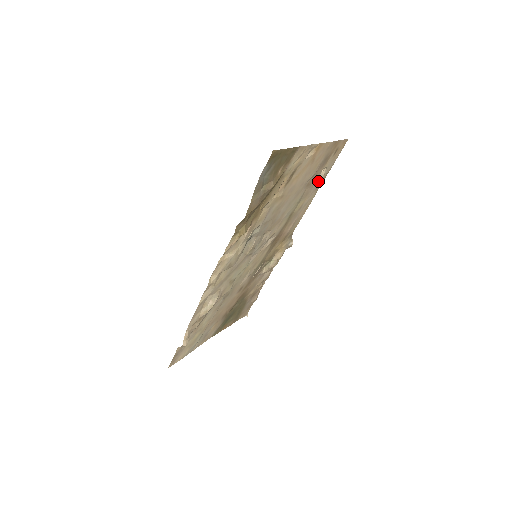
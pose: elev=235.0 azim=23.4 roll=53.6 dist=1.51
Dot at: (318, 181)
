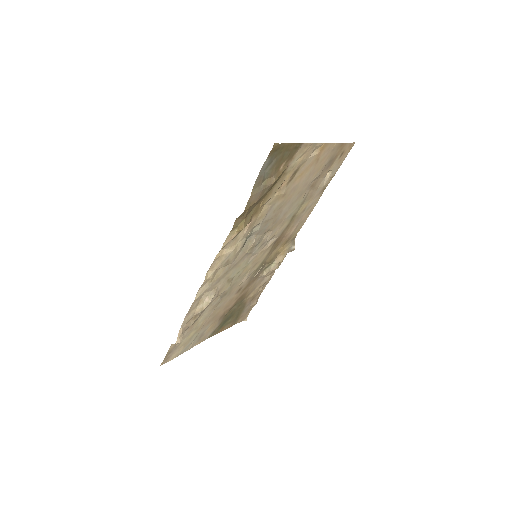
Dot at: (323, 184)
